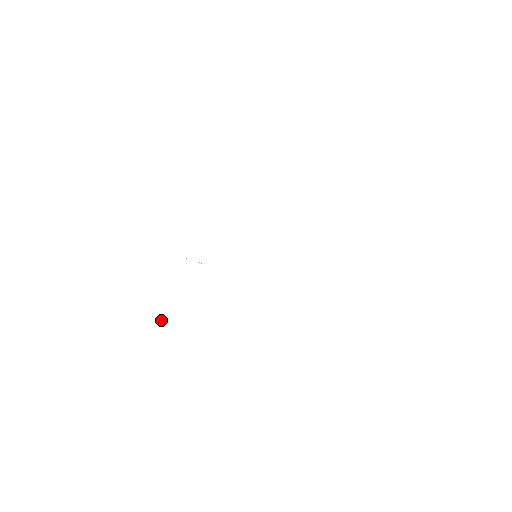
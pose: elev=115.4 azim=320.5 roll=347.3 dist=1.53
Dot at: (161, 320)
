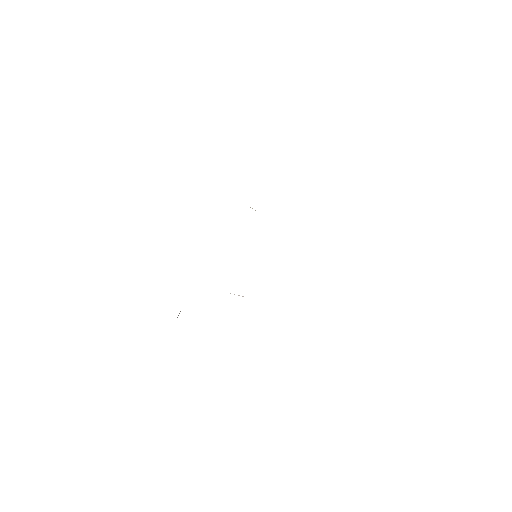
Dot at: (179, 313)
